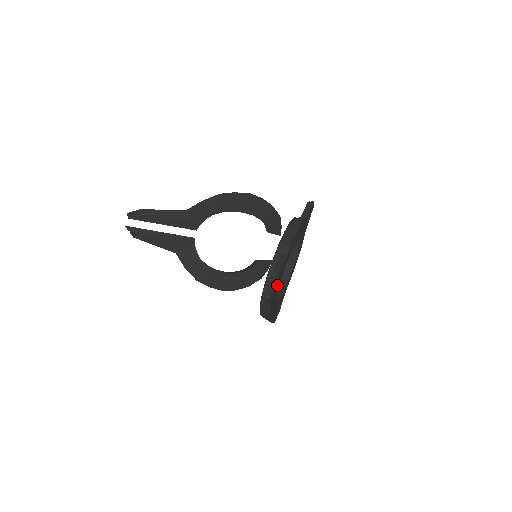
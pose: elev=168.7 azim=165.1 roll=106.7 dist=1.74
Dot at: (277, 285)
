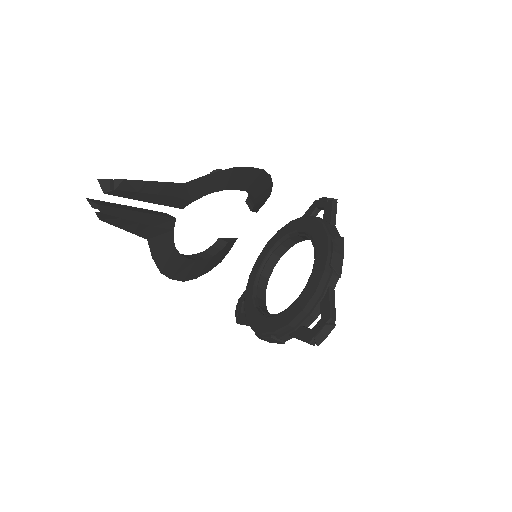
Dot at: occluded
